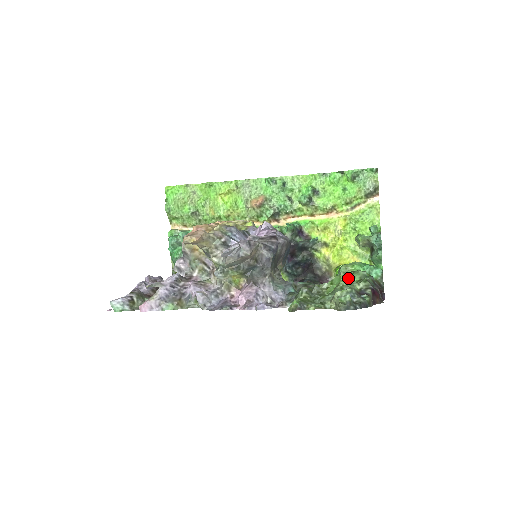
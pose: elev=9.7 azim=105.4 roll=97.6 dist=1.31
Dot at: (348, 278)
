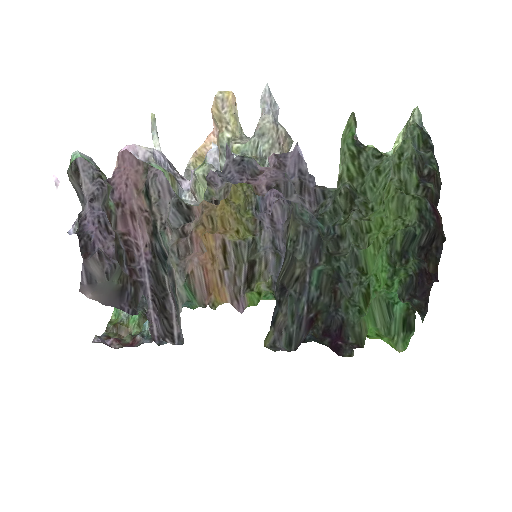
Dot at: (389, 234)
